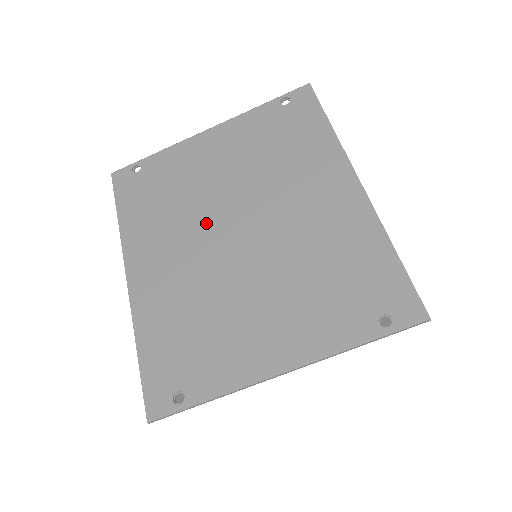
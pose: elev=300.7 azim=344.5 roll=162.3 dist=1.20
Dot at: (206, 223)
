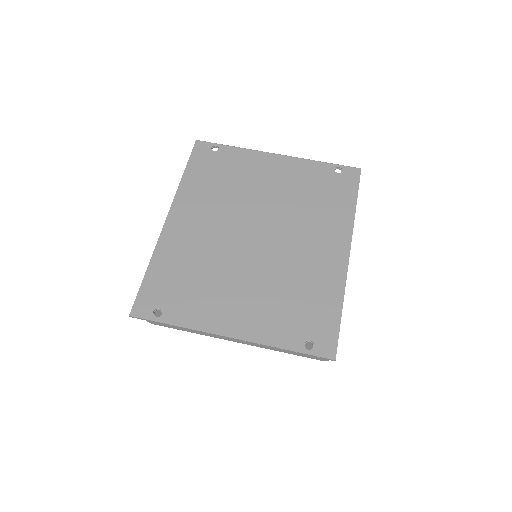
Dot at: (239, 216)
